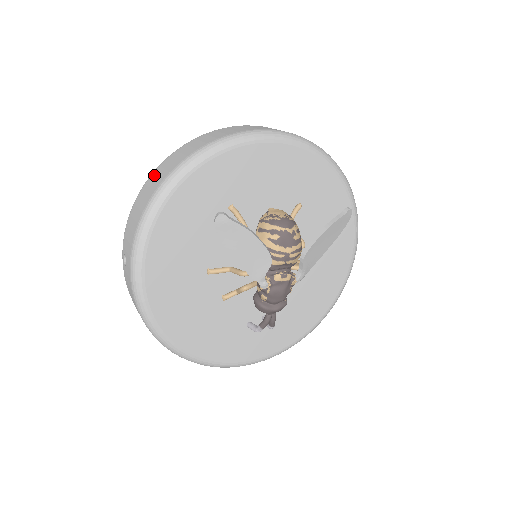
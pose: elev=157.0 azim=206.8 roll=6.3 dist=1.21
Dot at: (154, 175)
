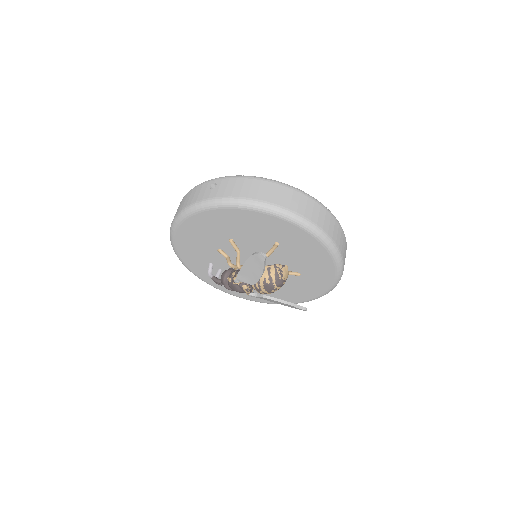
Dot at: (277, 188)
